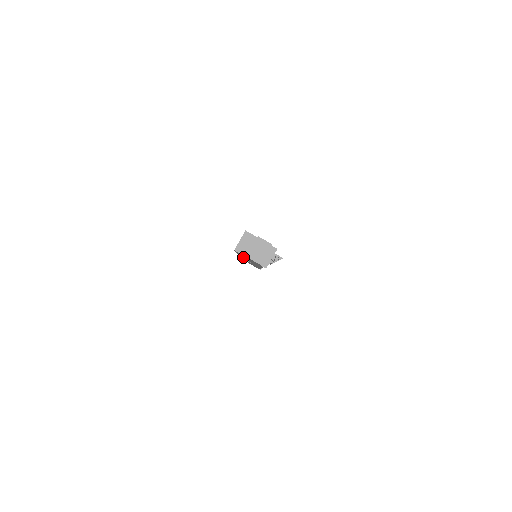
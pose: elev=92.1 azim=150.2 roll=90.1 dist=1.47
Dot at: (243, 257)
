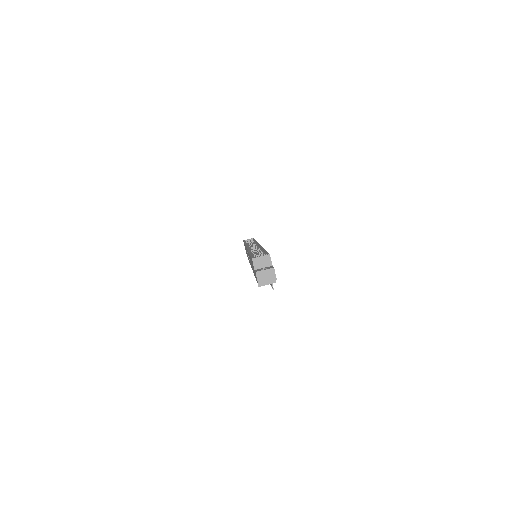
Dot at: occluded
